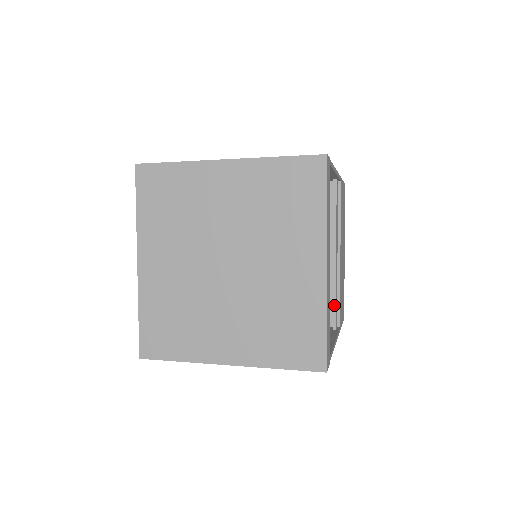
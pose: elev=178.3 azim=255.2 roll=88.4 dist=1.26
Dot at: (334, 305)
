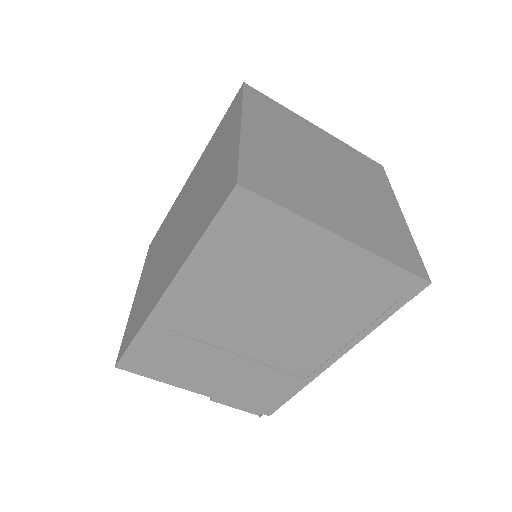
Dot at: occluded
